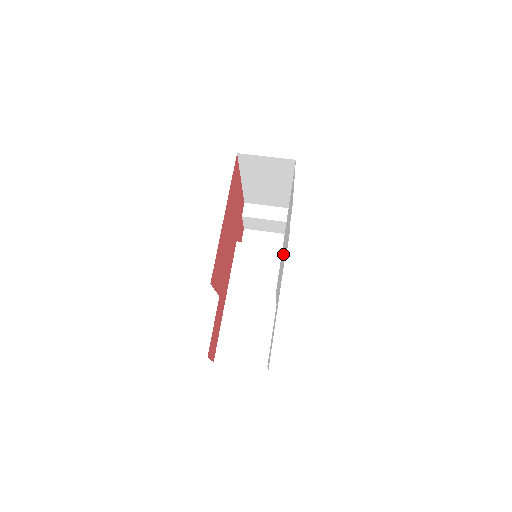
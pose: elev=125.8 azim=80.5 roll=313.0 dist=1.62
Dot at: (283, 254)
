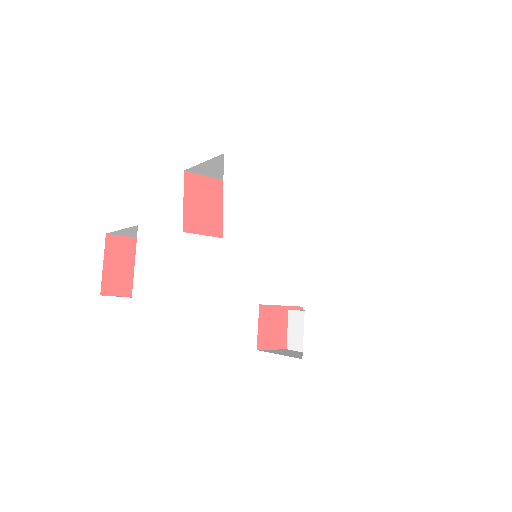
Dot at: (279, 227)
